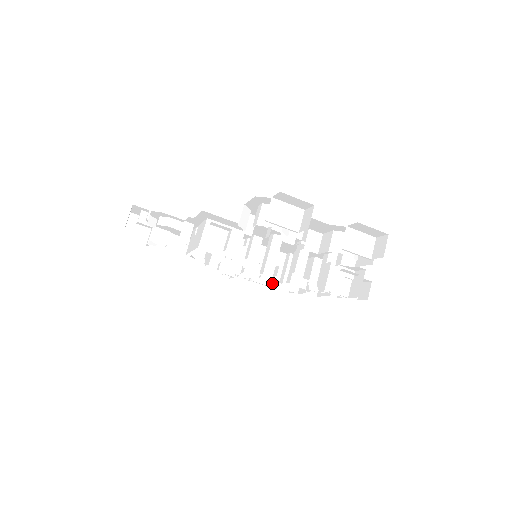
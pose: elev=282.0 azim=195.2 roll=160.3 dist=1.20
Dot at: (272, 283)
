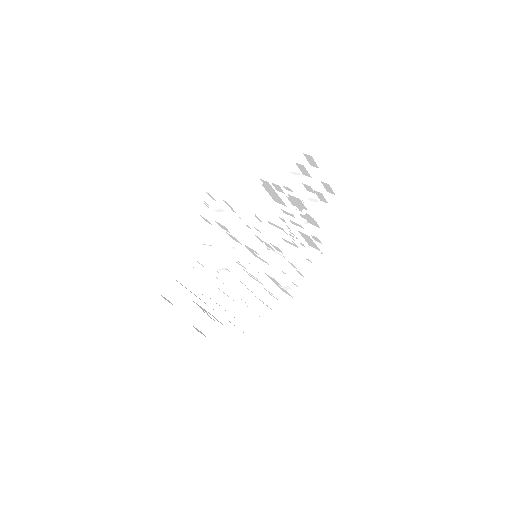
Dot at: (288, 247)
